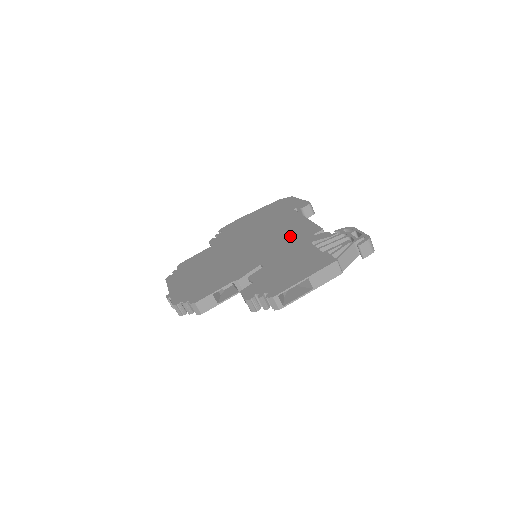
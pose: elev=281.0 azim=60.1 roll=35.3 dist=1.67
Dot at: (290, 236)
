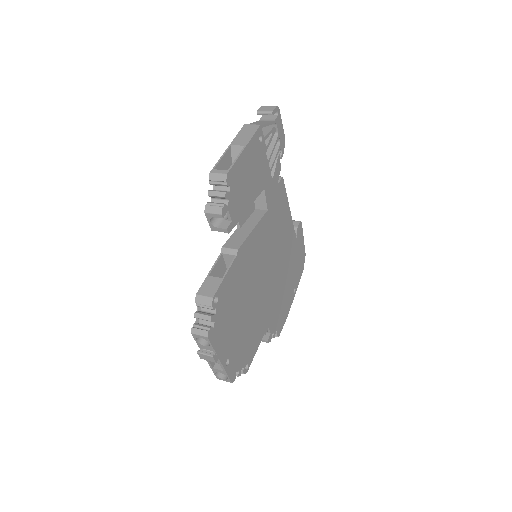
Dot at: occluded
